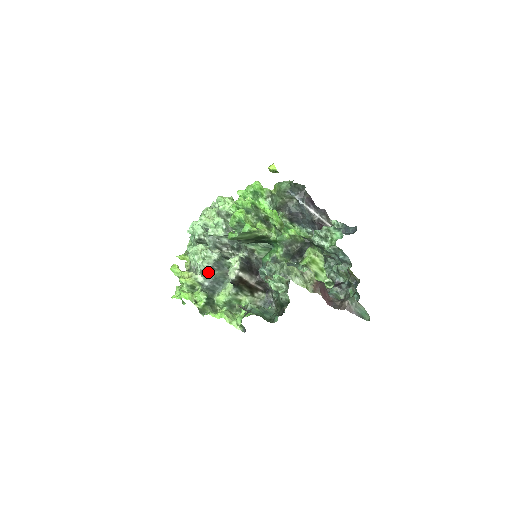
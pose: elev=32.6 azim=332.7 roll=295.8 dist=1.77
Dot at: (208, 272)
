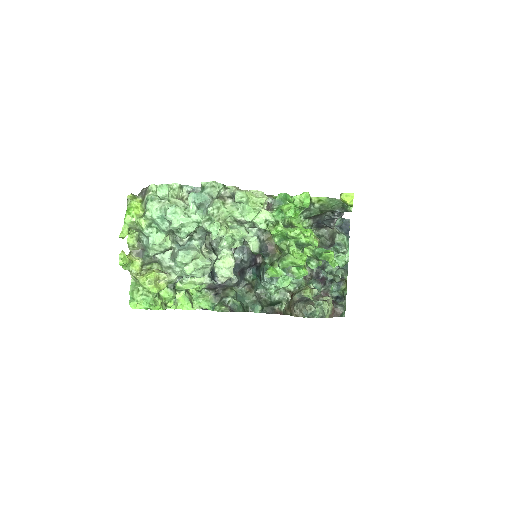
Dot at: occluded
